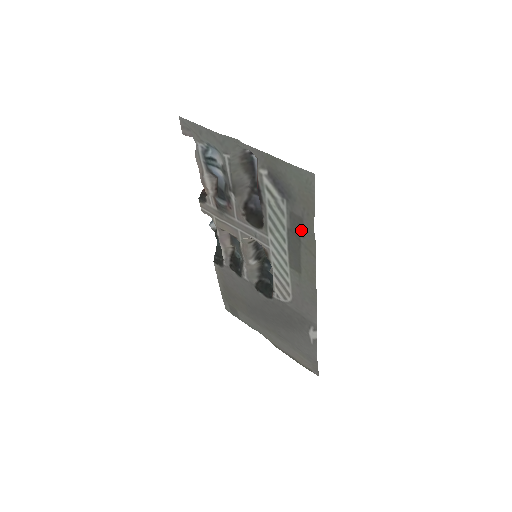
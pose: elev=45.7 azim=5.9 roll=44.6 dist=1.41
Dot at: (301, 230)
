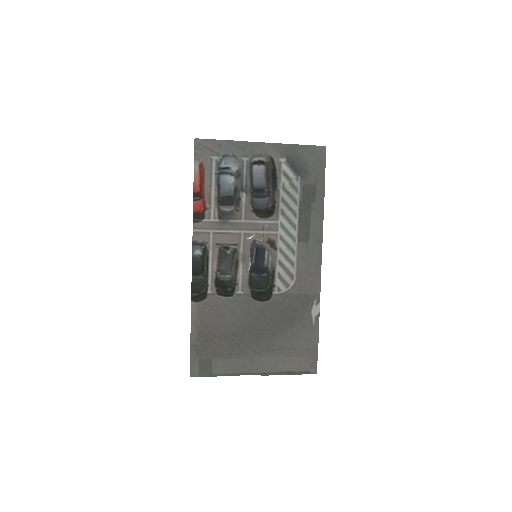
Dot at: (313, 196)
